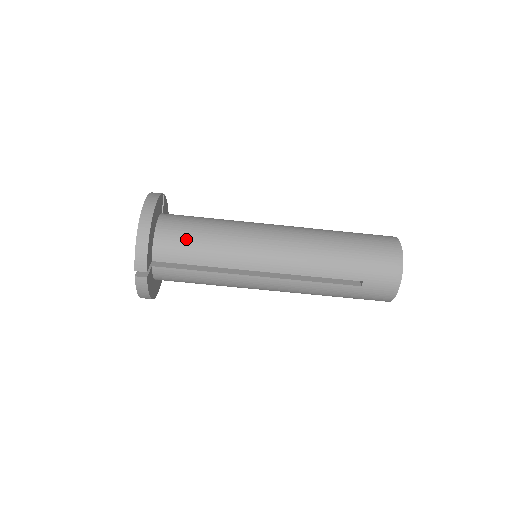
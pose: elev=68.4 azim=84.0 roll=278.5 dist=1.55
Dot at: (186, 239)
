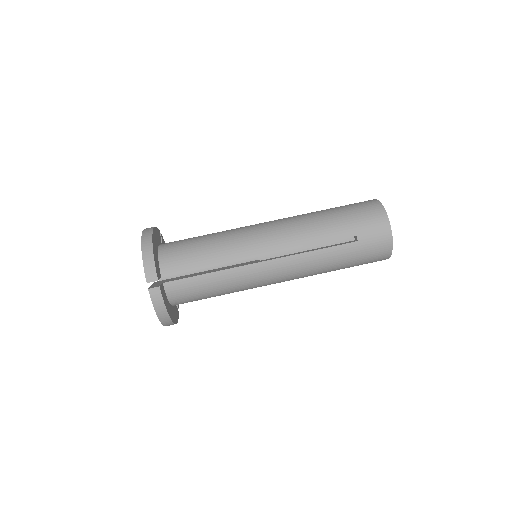
Dot at: (187, 249)
